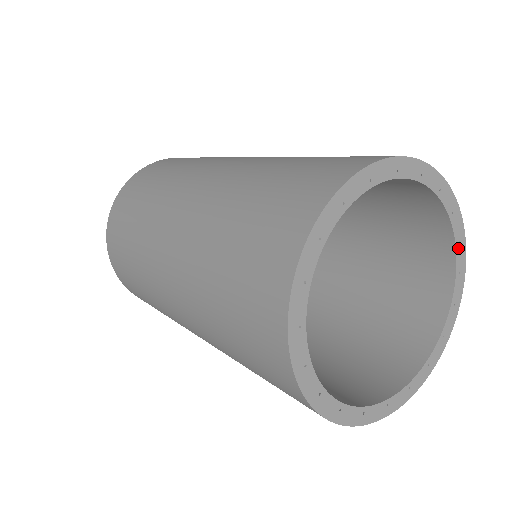
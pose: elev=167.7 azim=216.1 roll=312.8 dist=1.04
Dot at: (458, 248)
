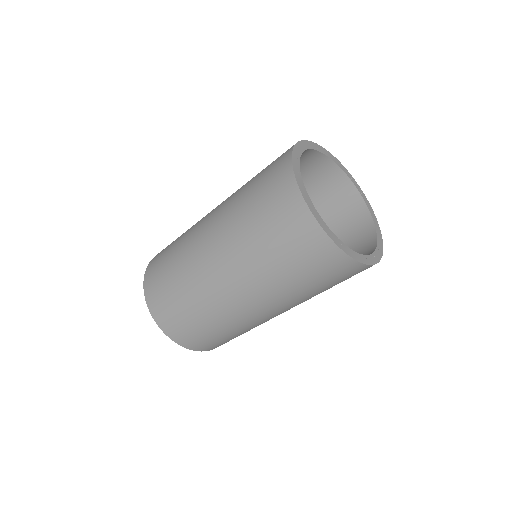
Dot at: (353, 182)
